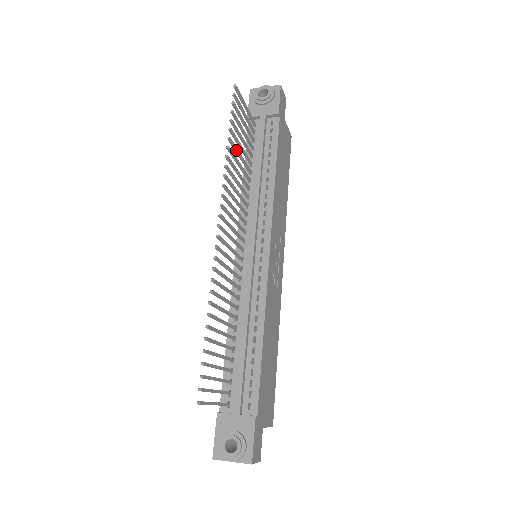
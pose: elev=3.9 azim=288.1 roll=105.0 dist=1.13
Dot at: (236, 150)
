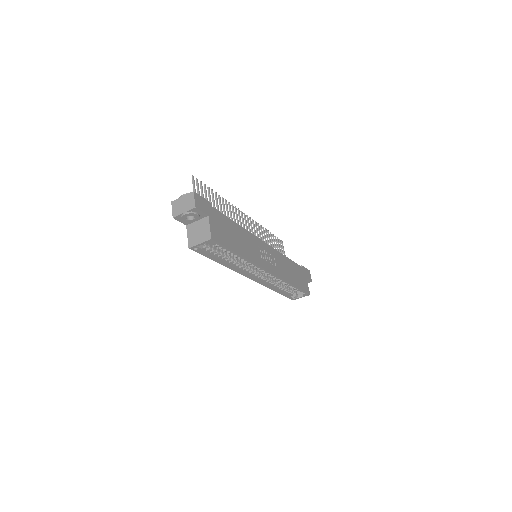
Dot at: (270, 240)
